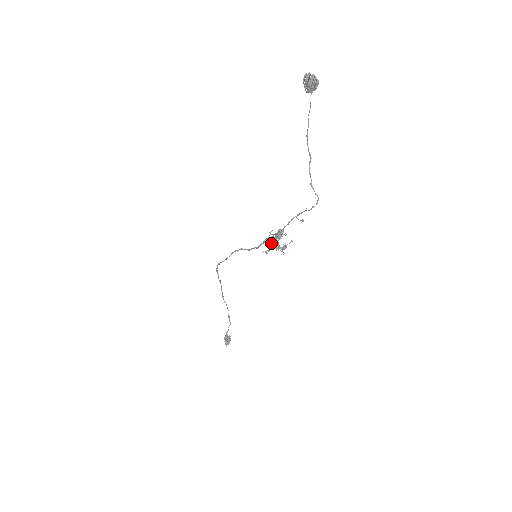
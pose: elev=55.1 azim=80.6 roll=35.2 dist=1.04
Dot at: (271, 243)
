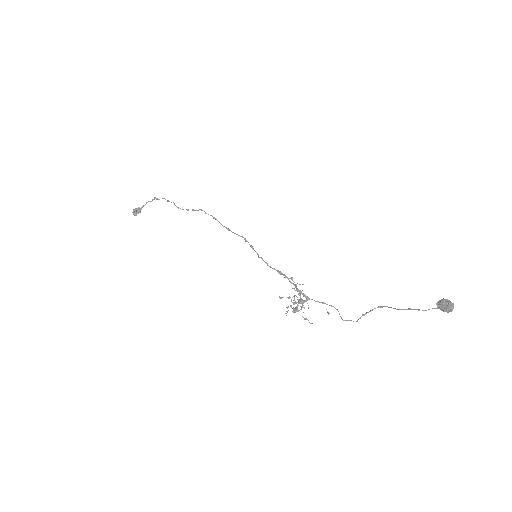
Dot at: (294, 304)
